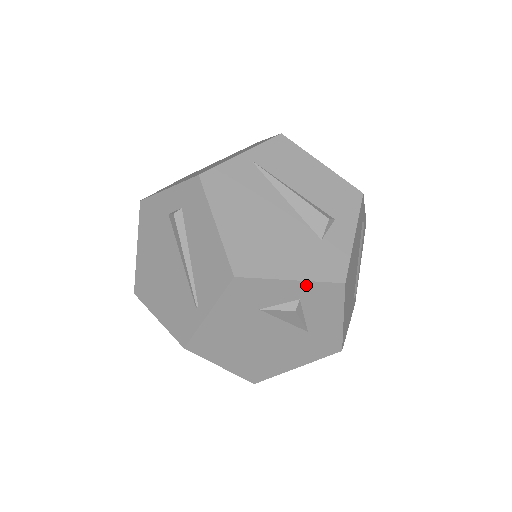
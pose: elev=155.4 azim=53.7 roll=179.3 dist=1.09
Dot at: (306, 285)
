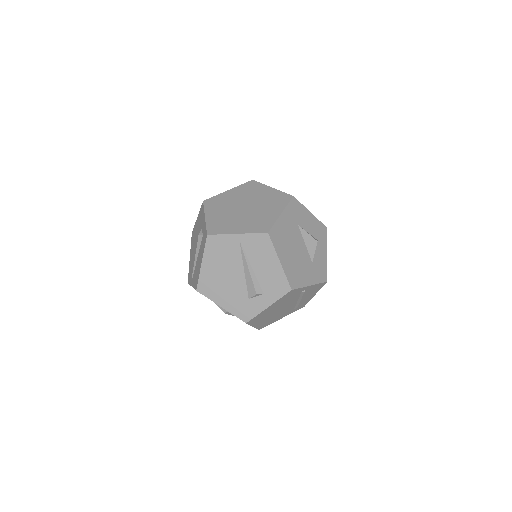
Dot at: (229, 312)
